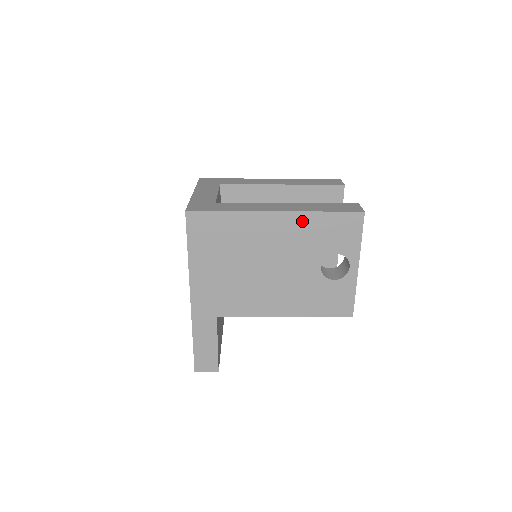
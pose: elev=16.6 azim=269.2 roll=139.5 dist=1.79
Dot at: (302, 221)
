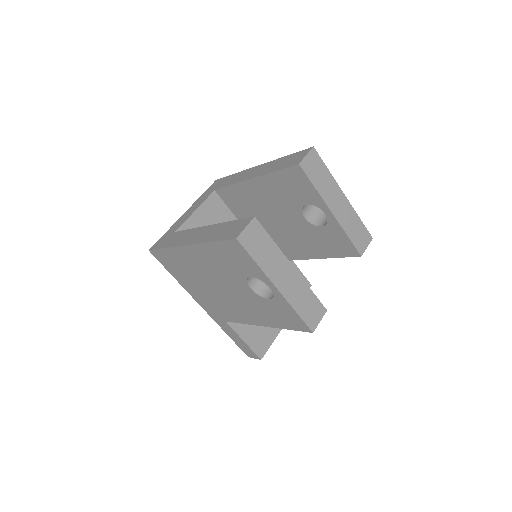
Dot at: (206, 251)
